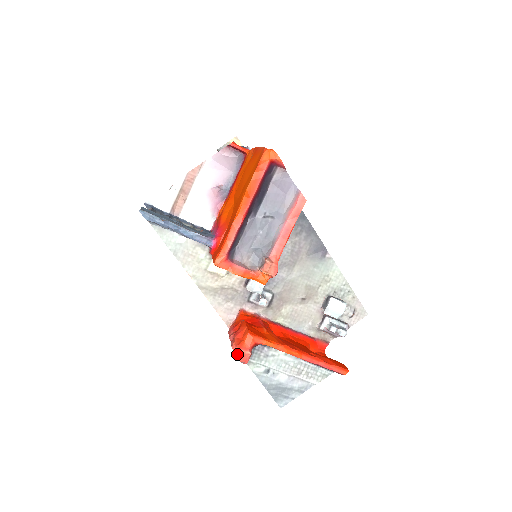
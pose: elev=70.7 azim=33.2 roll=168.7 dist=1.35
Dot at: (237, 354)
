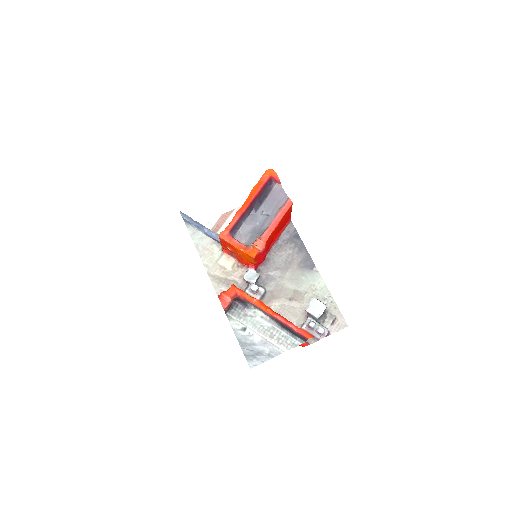
Dot at: (220, 297)
